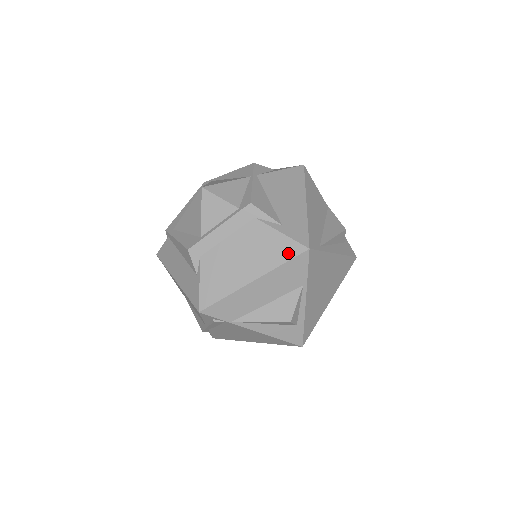
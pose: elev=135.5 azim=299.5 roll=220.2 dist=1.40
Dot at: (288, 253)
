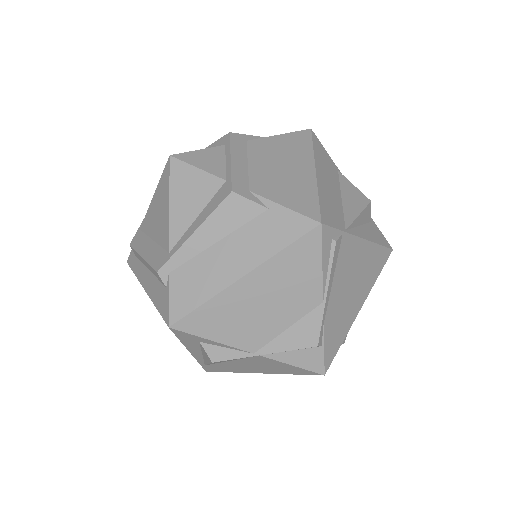
Dot at: (304, 139)
